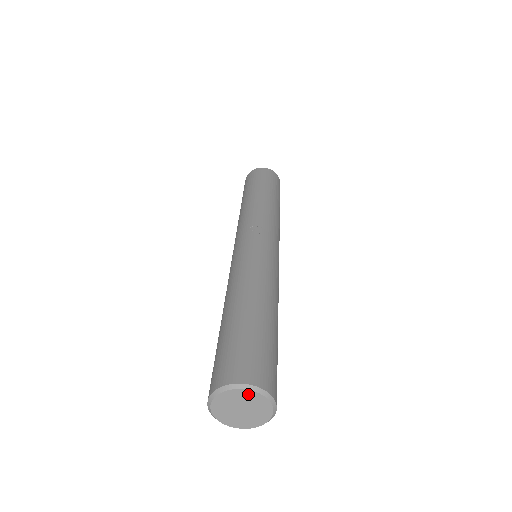
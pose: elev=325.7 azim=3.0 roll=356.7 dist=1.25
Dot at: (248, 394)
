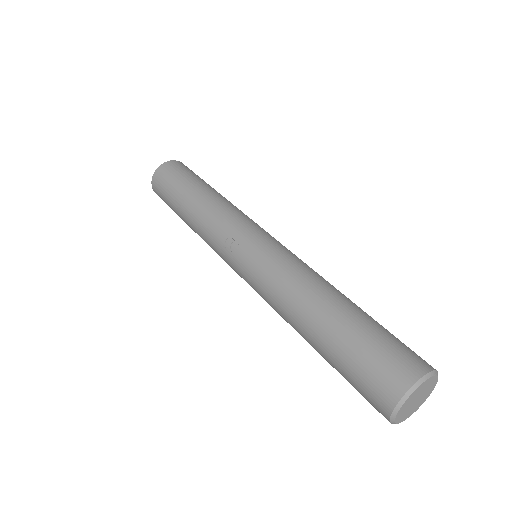
Dot at: (412, 395)
